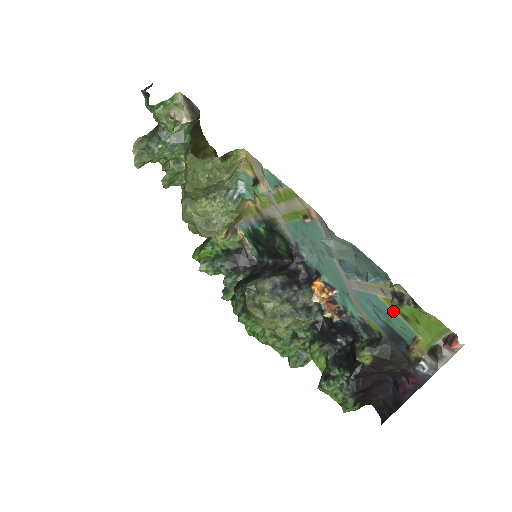
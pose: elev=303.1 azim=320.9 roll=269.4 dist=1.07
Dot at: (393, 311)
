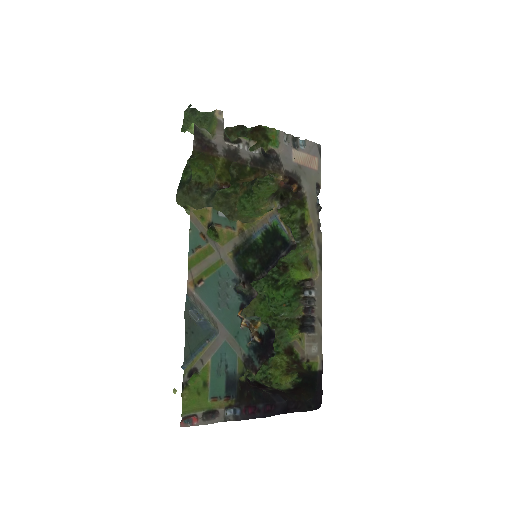
Dot at: (210, 375)
